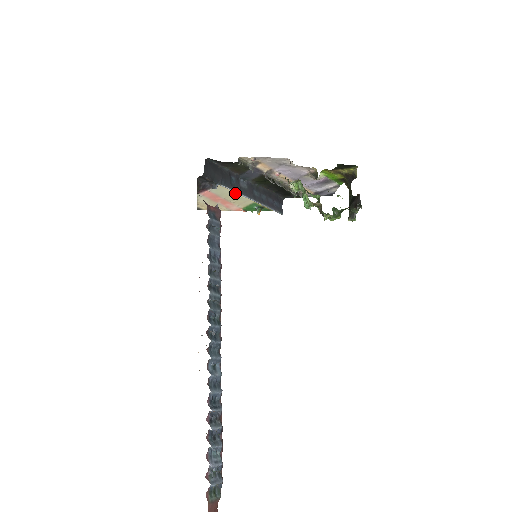
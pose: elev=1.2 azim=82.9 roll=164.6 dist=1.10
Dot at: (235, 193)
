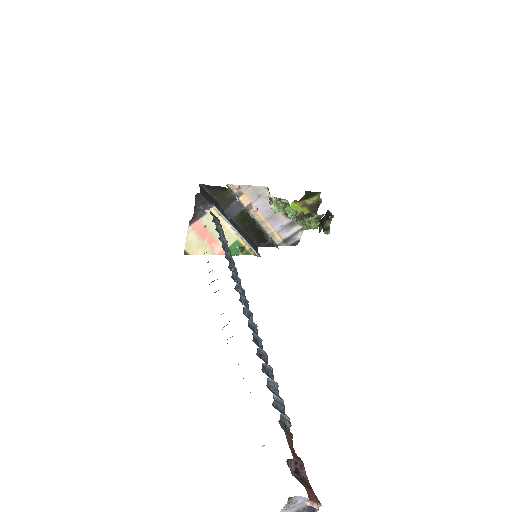
Dot at: (222, 224)
